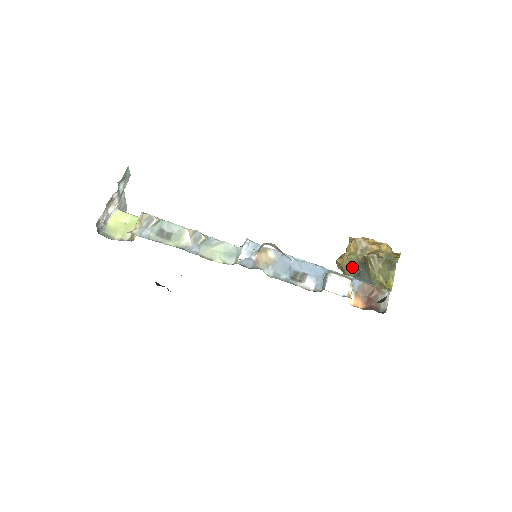
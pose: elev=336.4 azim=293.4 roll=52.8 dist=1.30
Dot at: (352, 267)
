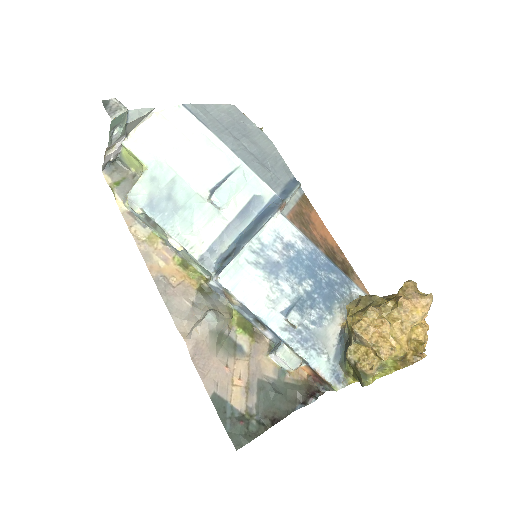
Dot at: (348, 330)
